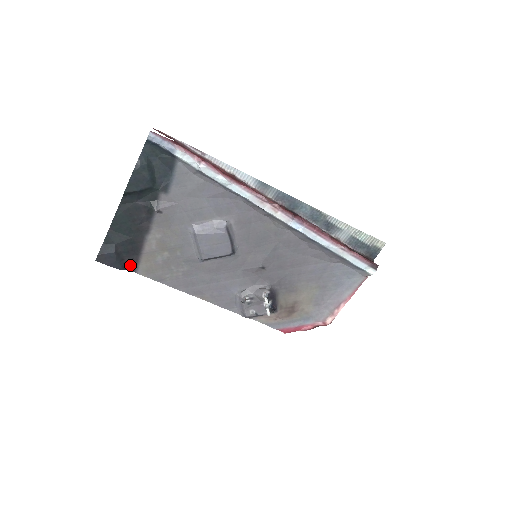
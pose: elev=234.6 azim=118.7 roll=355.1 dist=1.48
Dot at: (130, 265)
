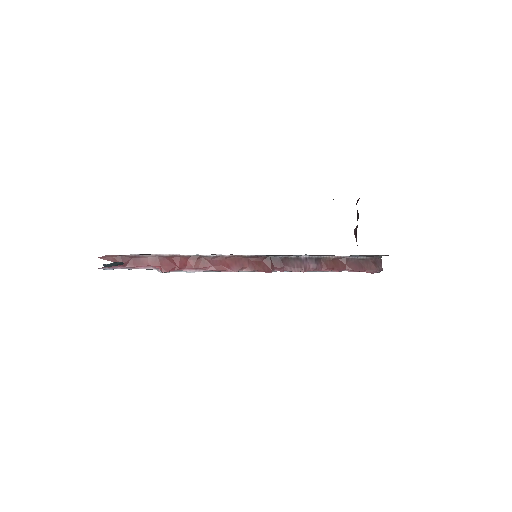
Dot at: occluded
